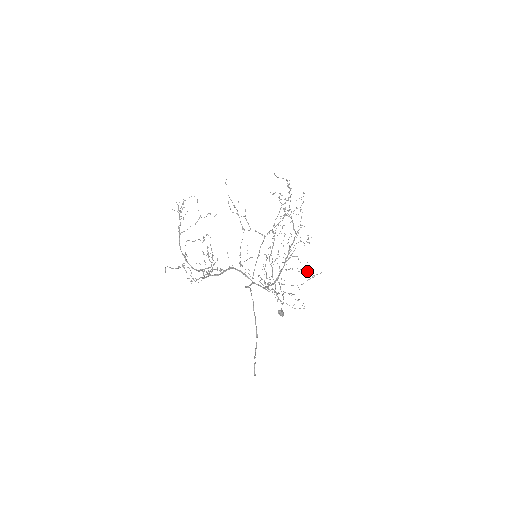
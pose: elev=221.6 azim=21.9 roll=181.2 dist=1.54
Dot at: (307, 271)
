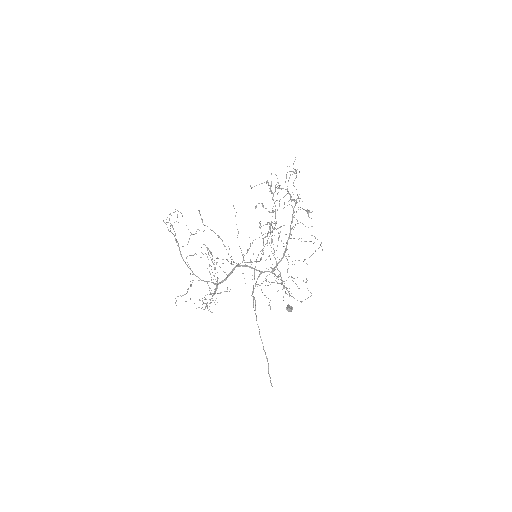
Dot at: (313, 243)
